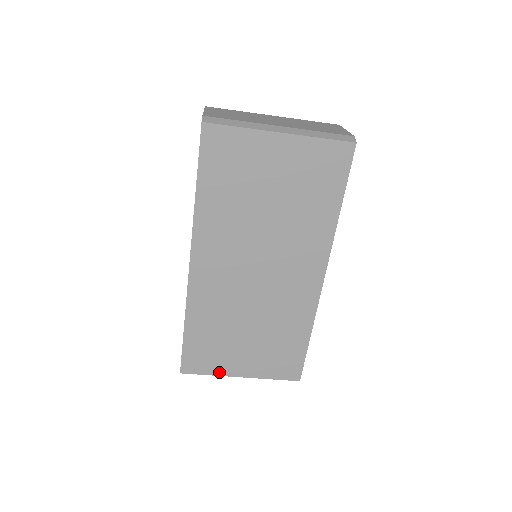
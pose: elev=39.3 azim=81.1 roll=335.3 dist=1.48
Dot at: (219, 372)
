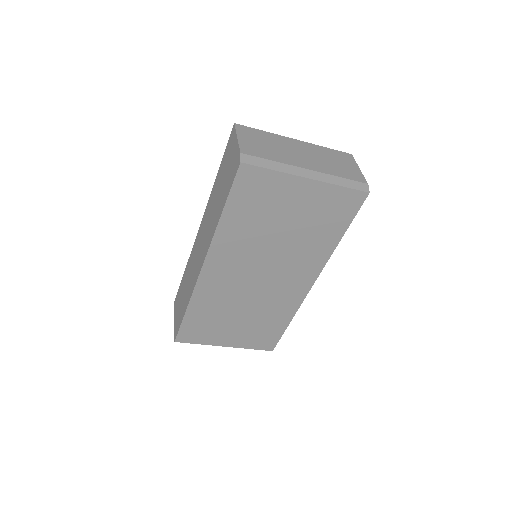
Dot at: (208, 342)
